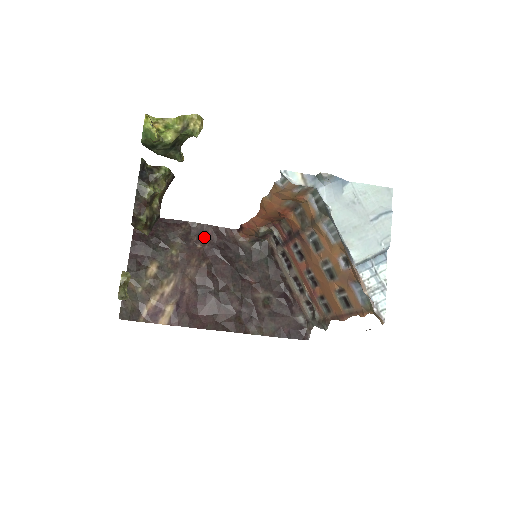
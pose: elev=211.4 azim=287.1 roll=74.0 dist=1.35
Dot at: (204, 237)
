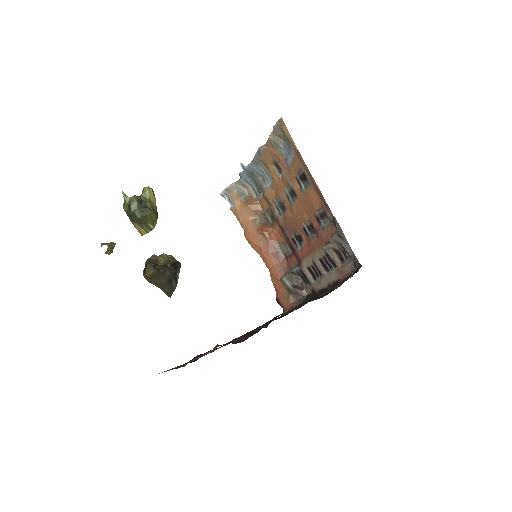
Dot at: occluded
